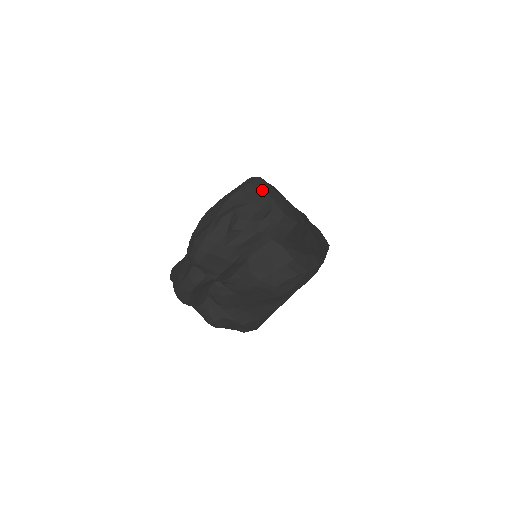
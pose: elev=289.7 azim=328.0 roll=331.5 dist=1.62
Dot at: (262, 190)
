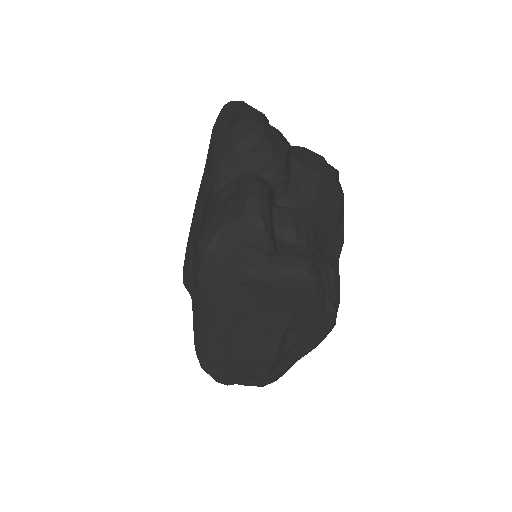
Dot at: occluded
